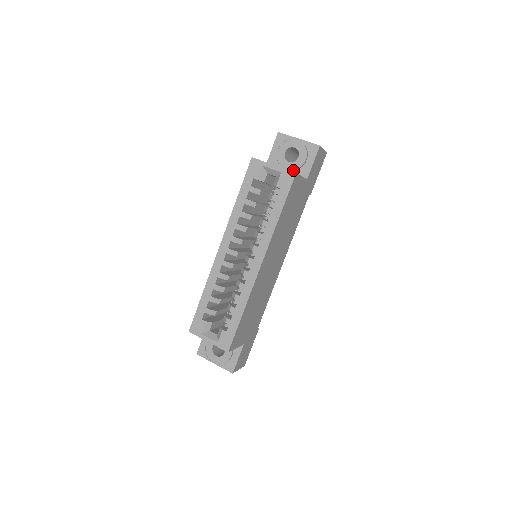
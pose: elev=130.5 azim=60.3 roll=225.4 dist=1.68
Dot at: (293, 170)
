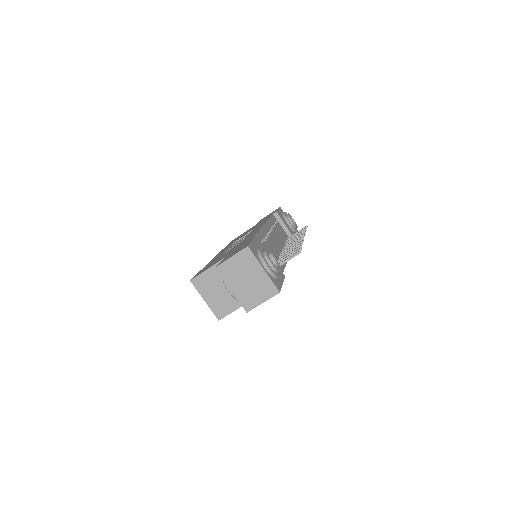
Dot at: occluded
